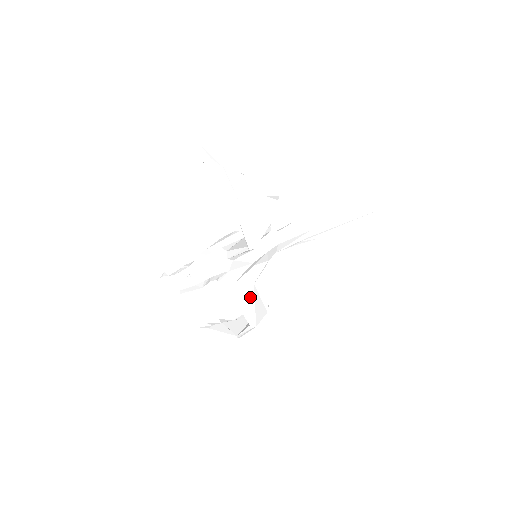
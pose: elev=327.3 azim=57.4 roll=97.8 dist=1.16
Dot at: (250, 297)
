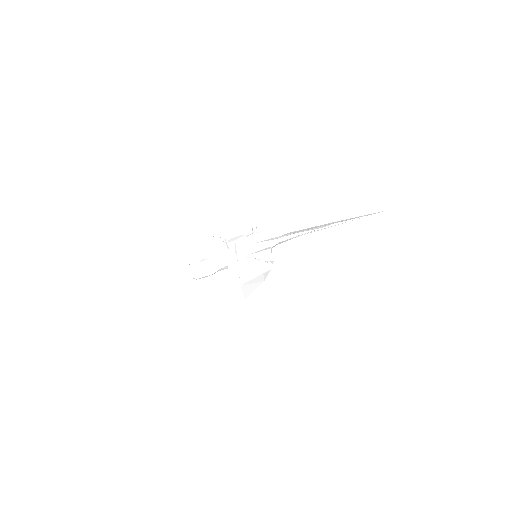
Dot at: occluded
